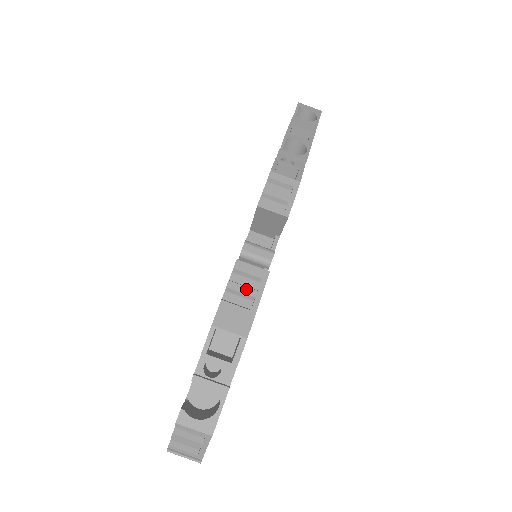
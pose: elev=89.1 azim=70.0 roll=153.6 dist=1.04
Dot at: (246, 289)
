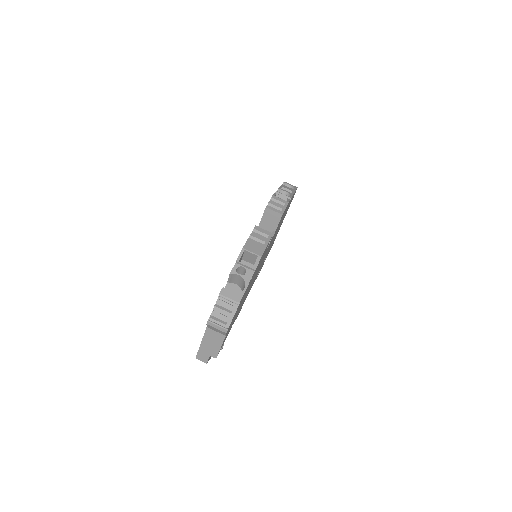
Dot at: (261, 238)
